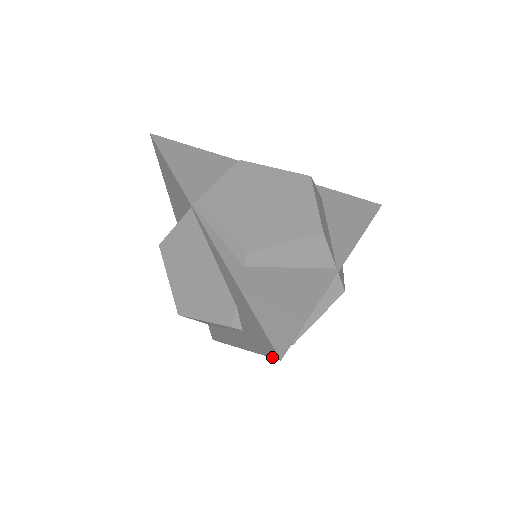
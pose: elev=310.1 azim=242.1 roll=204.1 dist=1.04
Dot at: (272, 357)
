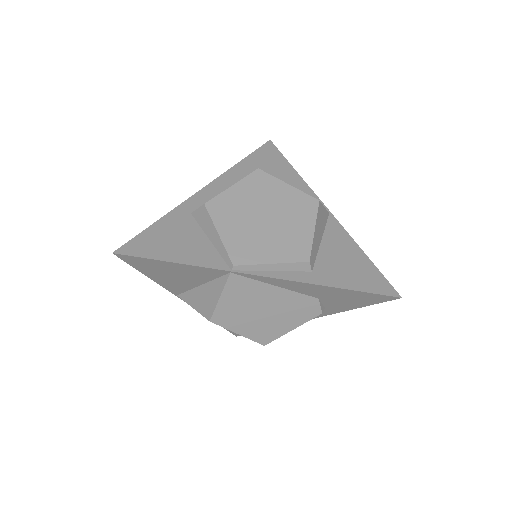
Dot at: occluded
